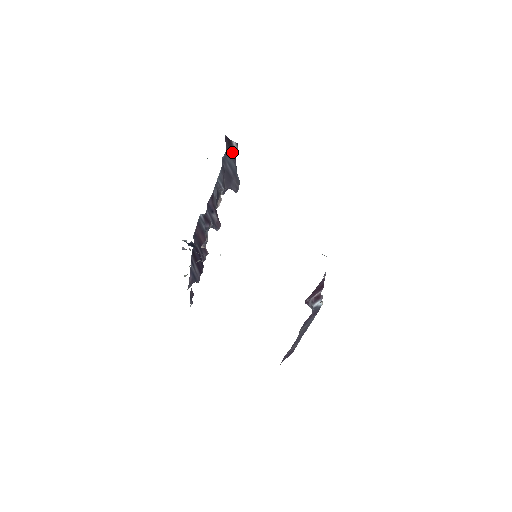
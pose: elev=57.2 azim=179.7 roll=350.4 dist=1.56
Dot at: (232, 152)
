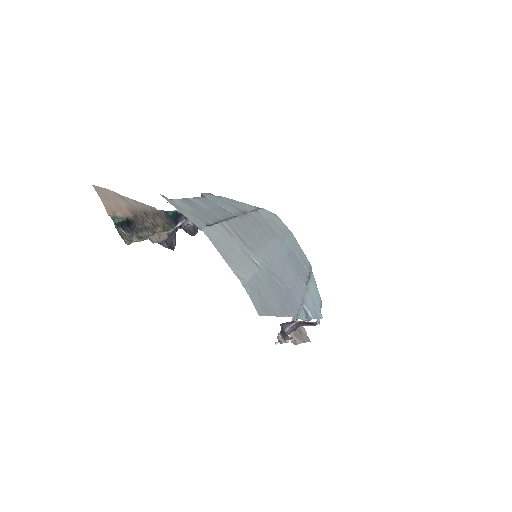
Dot at: occluded
